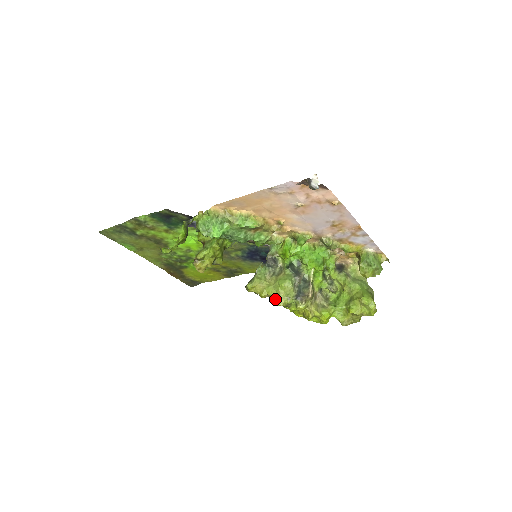
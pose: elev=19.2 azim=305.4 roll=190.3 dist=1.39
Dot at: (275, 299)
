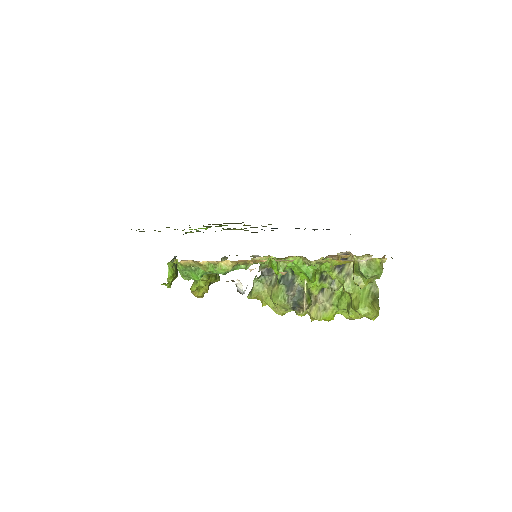
Dot at: (274, 311)
